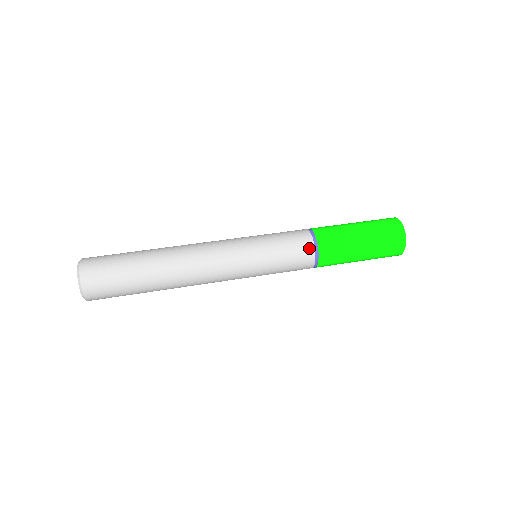
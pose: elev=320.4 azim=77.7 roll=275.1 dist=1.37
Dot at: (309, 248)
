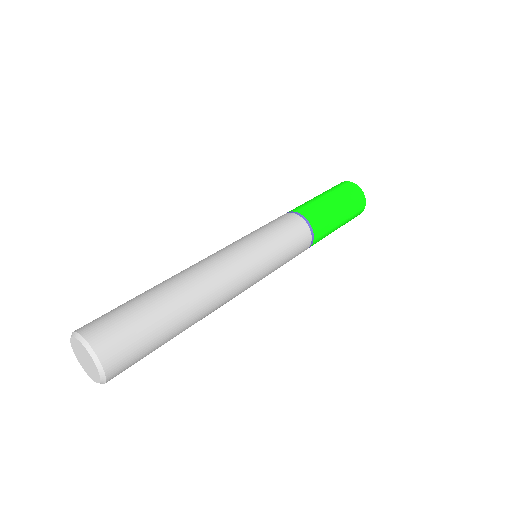
Dot at: (308, 239)
